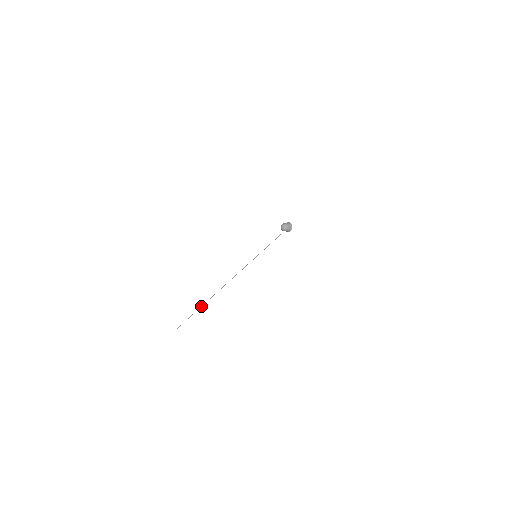
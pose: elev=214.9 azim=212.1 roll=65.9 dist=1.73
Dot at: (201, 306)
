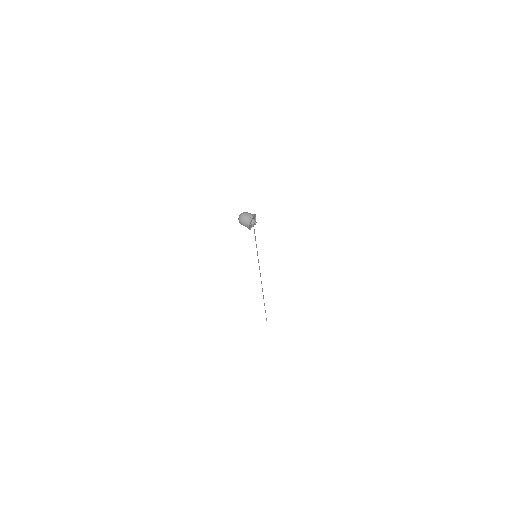
Dot at: (264, 303)
